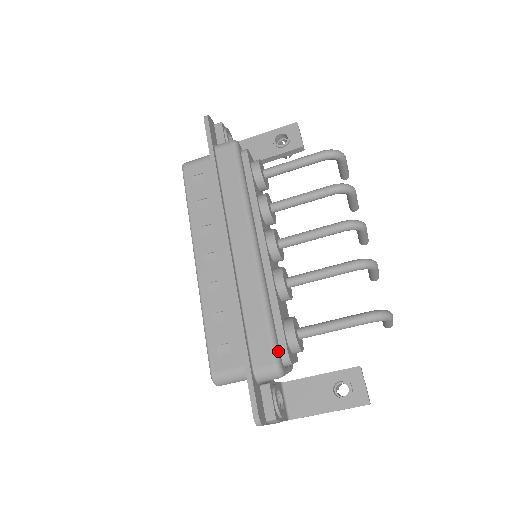
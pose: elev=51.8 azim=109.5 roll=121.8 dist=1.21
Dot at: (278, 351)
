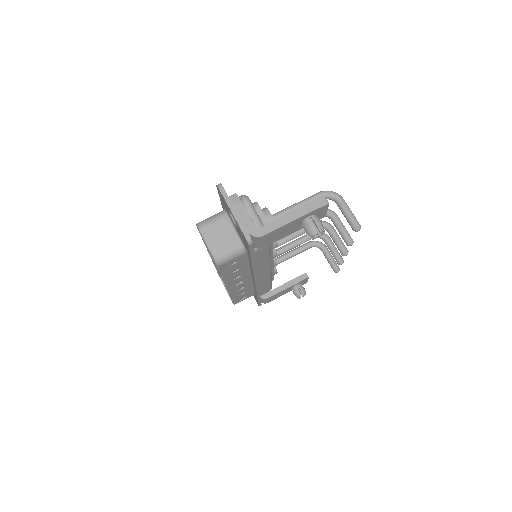
Dot at: occluded
